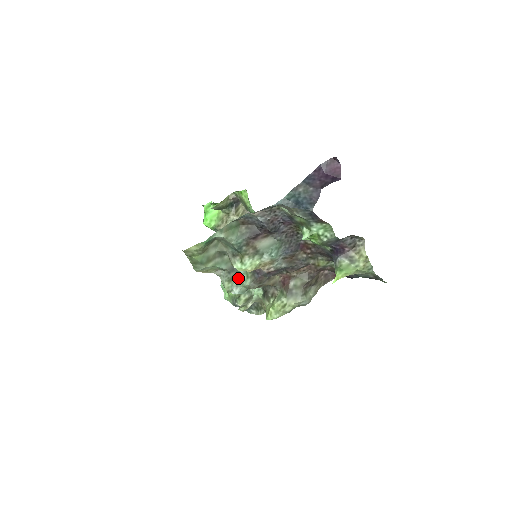
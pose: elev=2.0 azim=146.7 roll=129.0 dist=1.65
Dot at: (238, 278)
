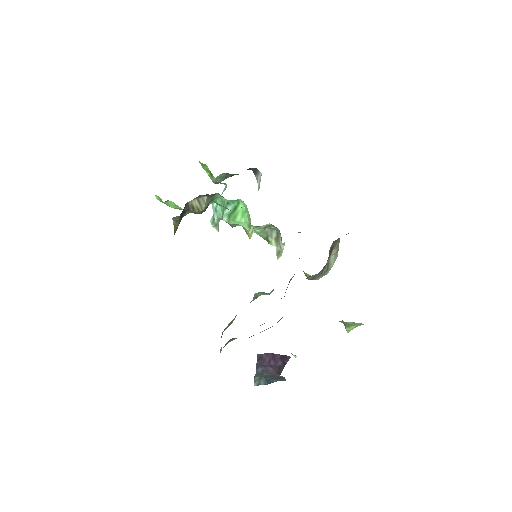
Dot at: (260, 292)
